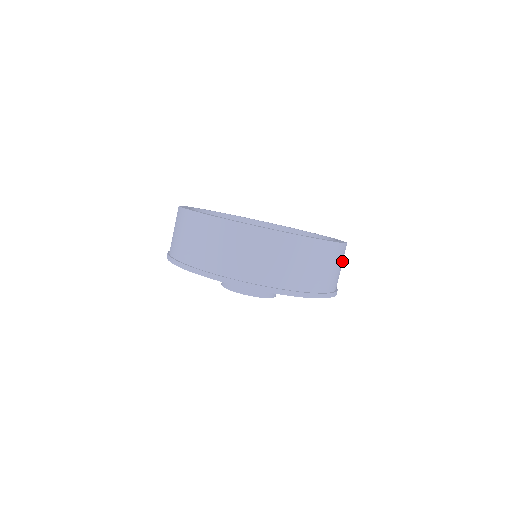
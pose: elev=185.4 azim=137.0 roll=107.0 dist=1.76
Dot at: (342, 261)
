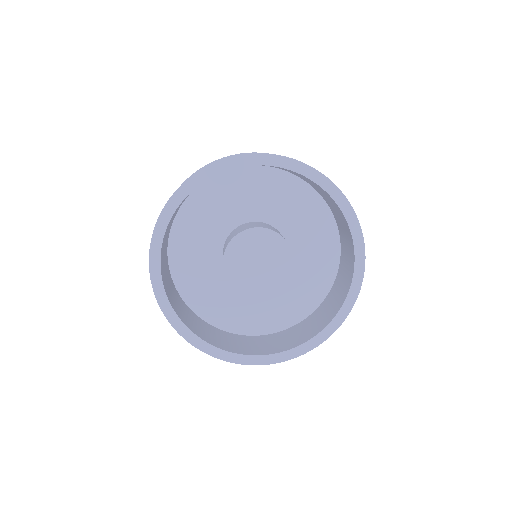
Dot at: occluded
